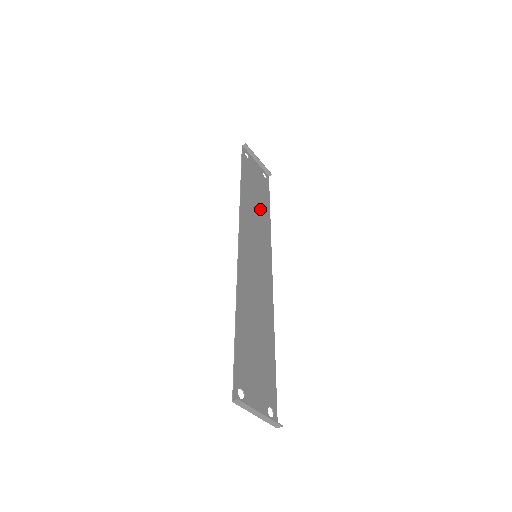
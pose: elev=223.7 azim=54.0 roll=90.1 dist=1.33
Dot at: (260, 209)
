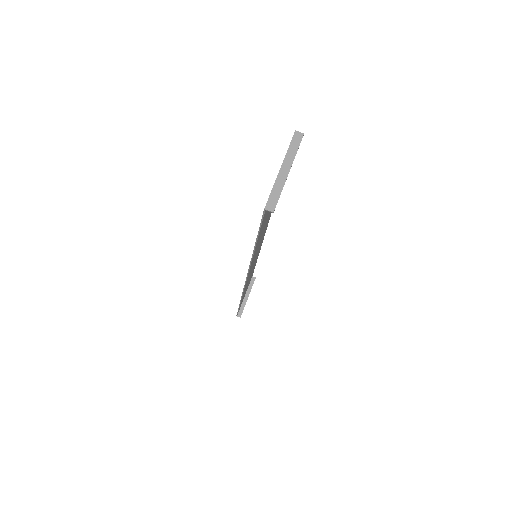
Dot at: occluded
